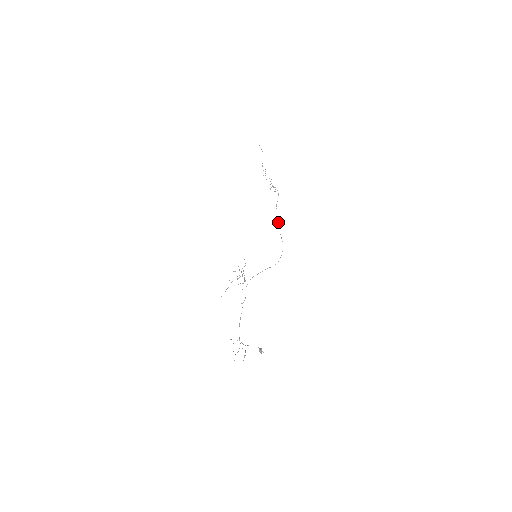
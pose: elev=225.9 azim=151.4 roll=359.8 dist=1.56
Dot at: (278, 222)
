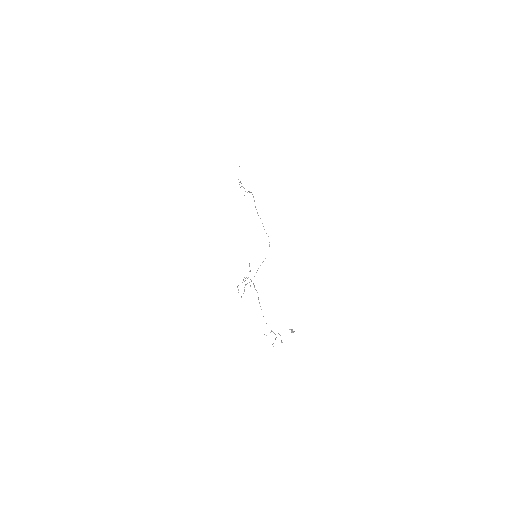
Dot at: occluded
